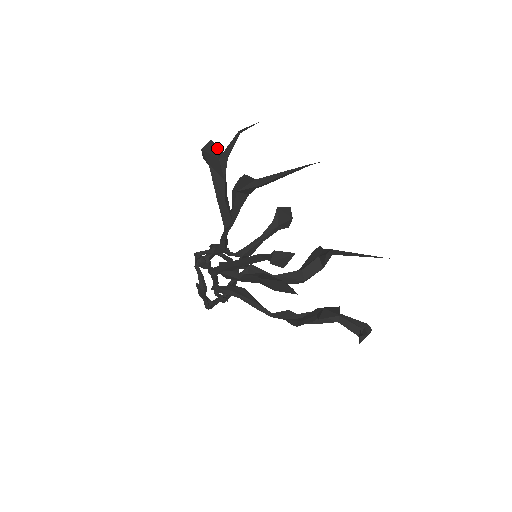
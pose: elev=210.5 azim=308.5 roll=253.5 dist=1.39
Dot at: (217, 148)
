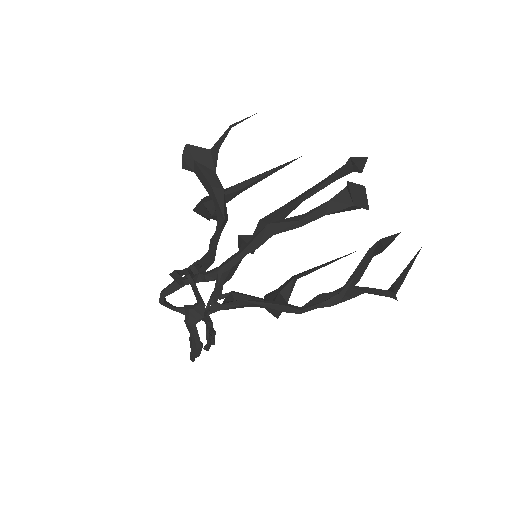
Dot at: occluded
